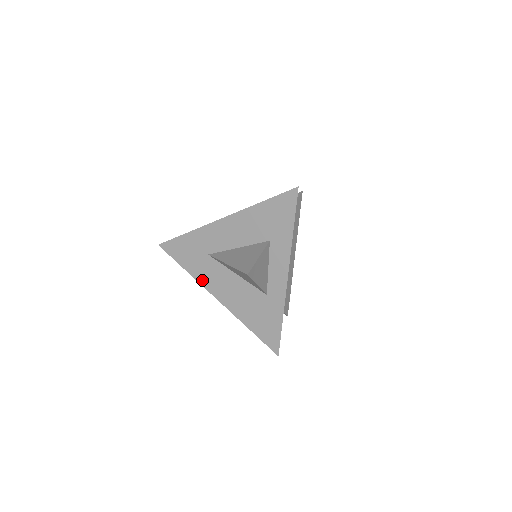
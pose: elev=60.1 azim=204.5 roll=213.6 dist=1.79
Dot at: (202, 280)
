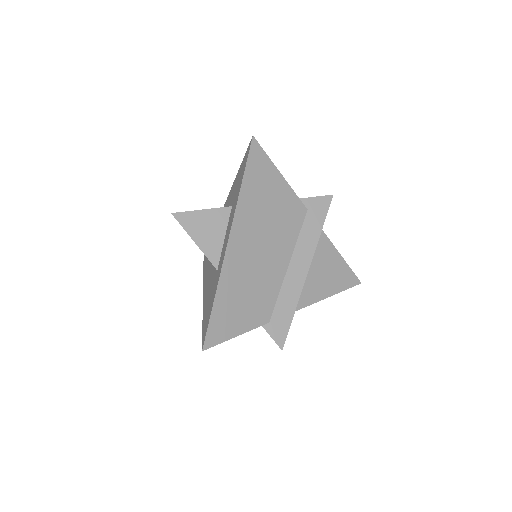
Dot at: occluded
